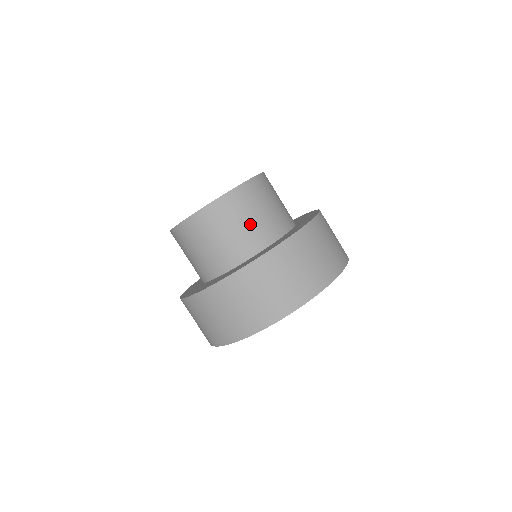
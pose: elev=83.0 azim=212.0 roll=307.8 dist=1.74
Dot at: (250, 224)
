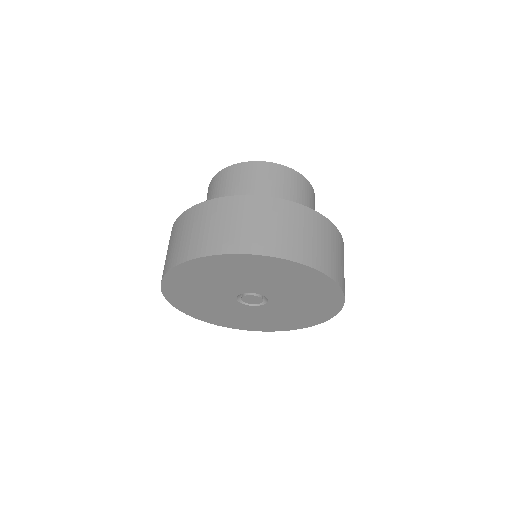
Dot at: occluded
